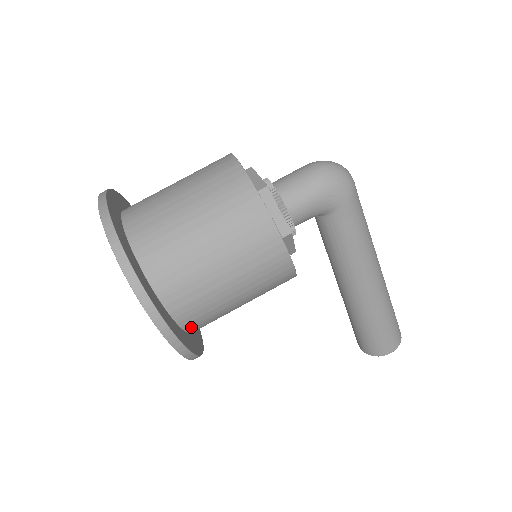
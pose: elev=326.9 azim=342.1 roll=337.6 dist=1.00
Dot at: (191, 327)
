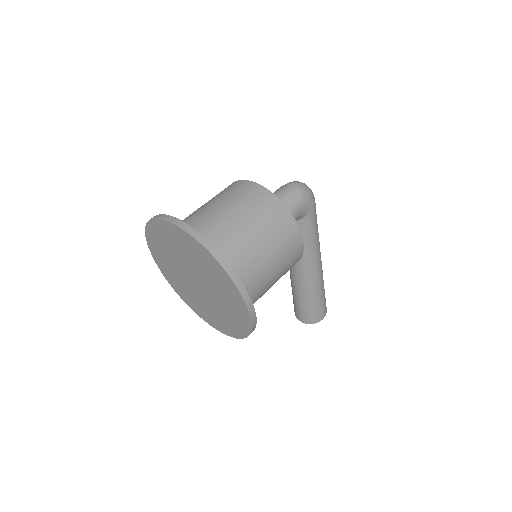
Dot at: occluded
